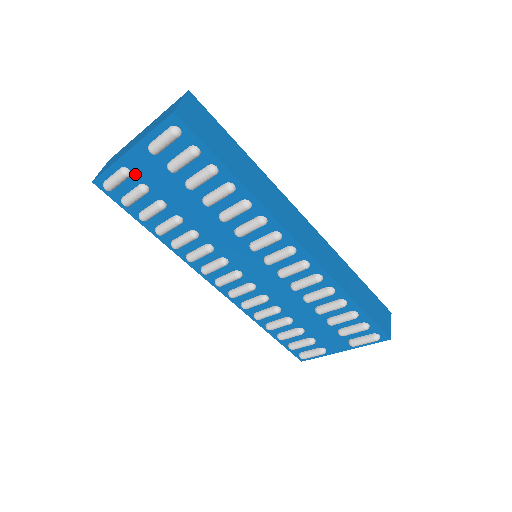
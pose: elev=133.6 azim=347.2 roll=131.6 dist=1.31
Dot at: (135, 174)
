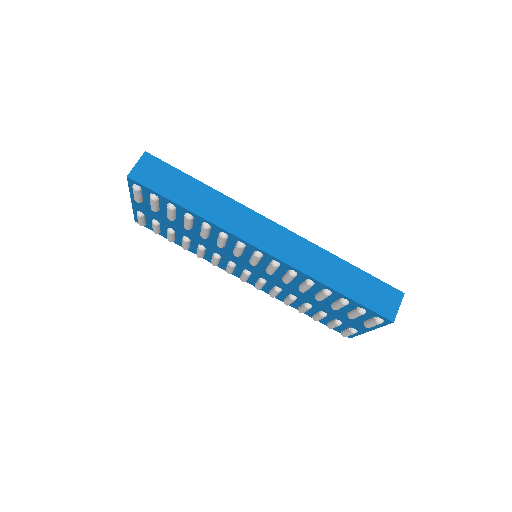
Dot at: (146, 214)
